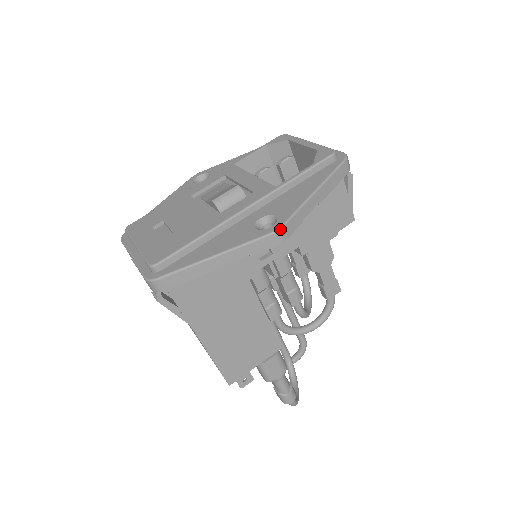
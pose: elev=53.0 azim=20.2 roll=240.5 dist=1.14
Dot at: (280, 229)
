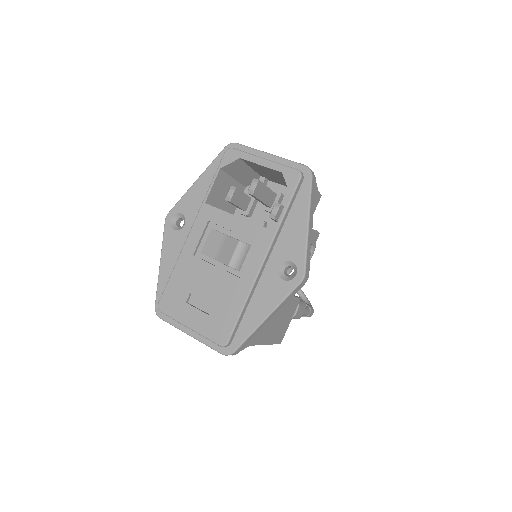
Dot at: (305, 276)
